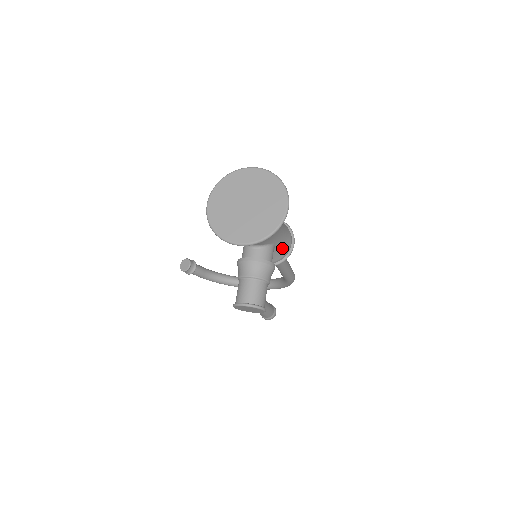
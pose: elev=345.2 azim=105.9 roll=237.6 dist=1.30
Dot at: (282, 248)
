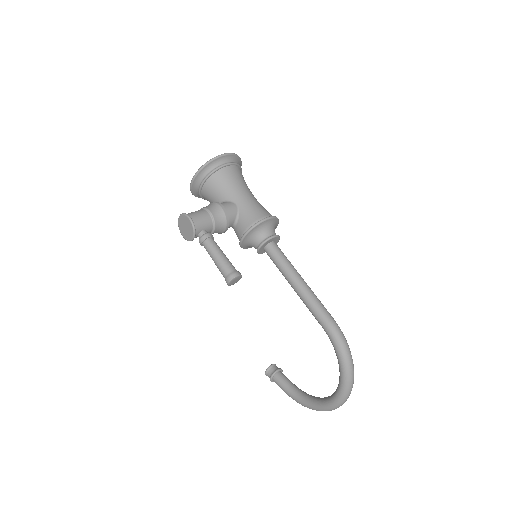
Dot at: (249, 214)
